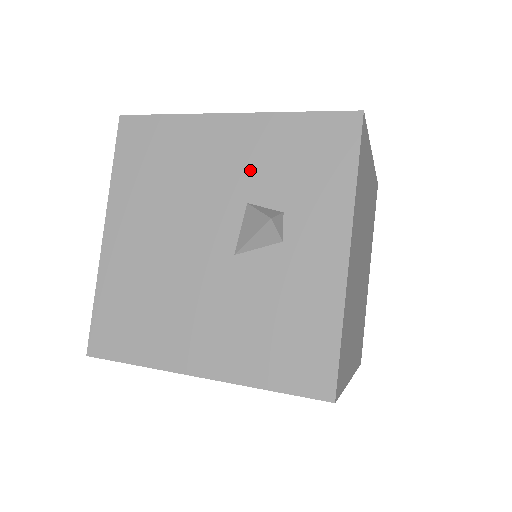
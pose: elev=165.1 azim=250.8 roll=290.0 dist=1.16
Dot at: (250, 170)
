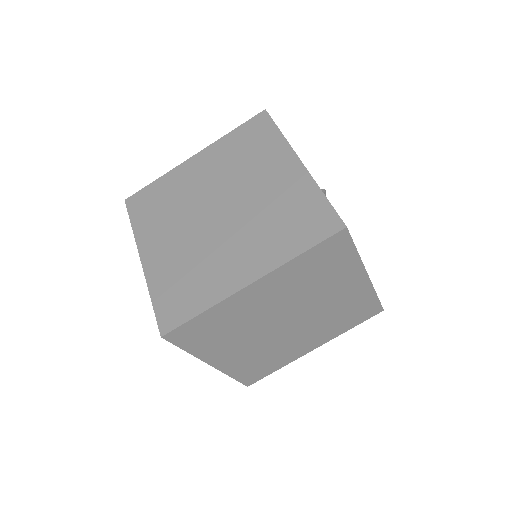
Dot at: occluded
